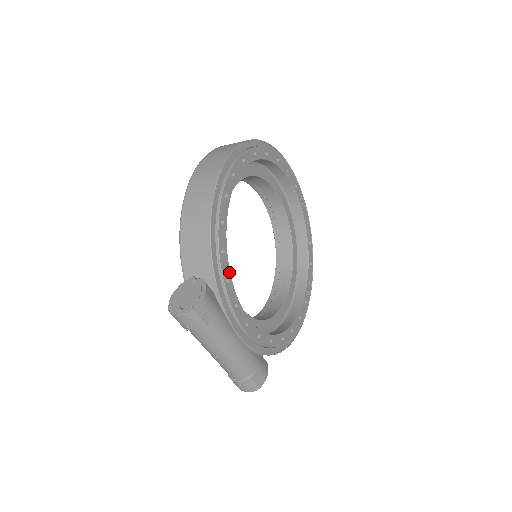
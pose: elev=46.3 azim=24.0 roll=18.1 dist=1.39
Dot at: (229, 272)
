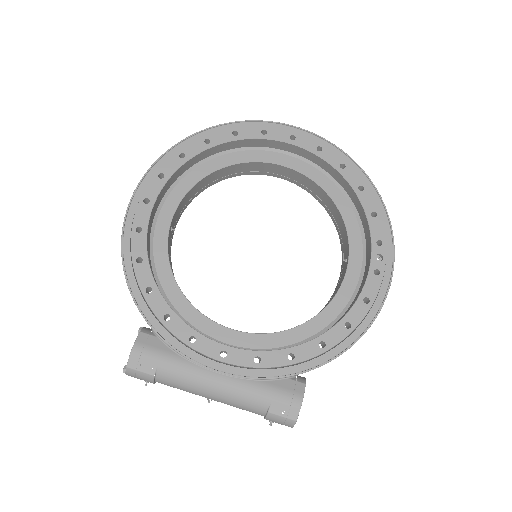
Dot at: (168, 307)
